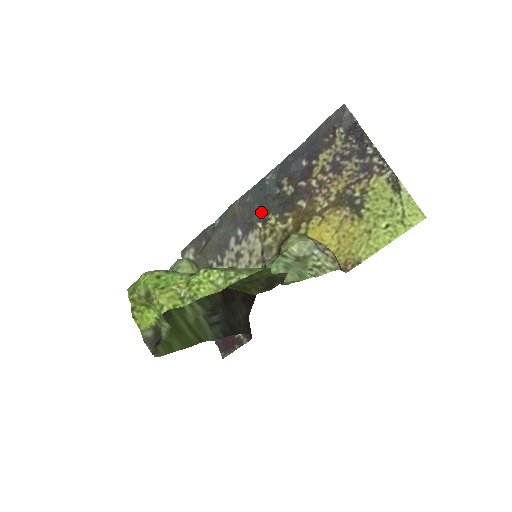
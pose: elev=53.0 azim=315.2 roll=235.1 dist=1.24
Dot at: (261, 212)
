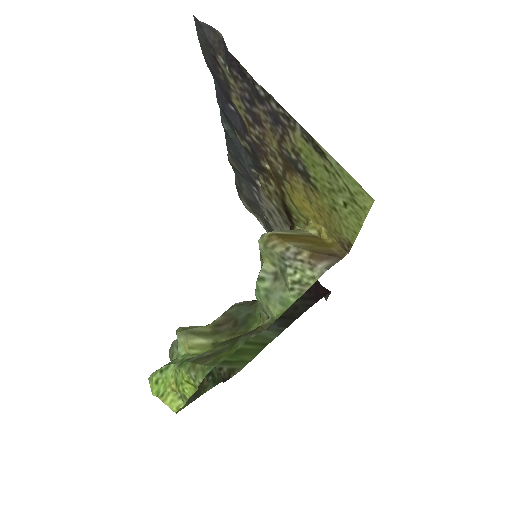
Dot at: (250, 168)
